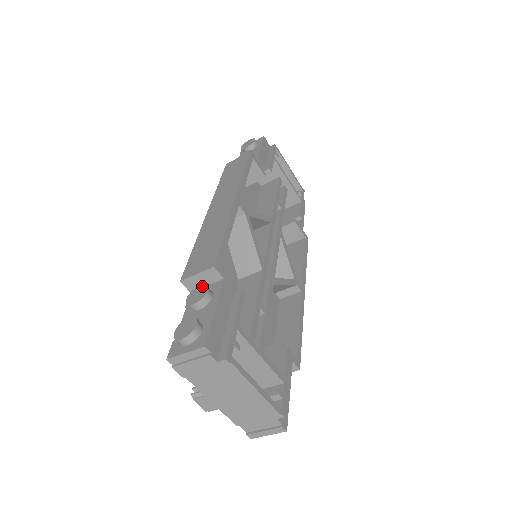
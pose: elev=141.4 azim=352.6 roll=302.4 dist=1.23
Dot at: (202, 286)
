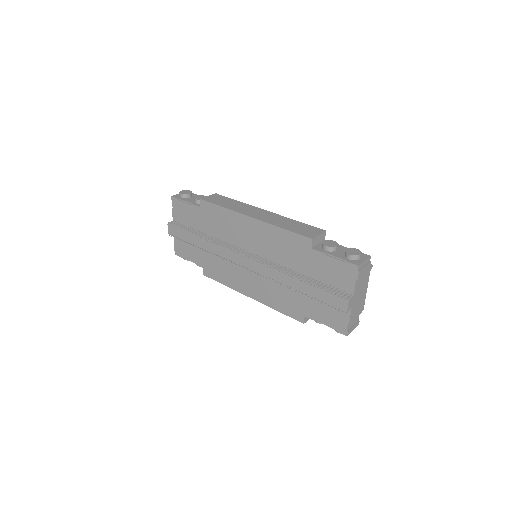
Dot at: (326, 240)
